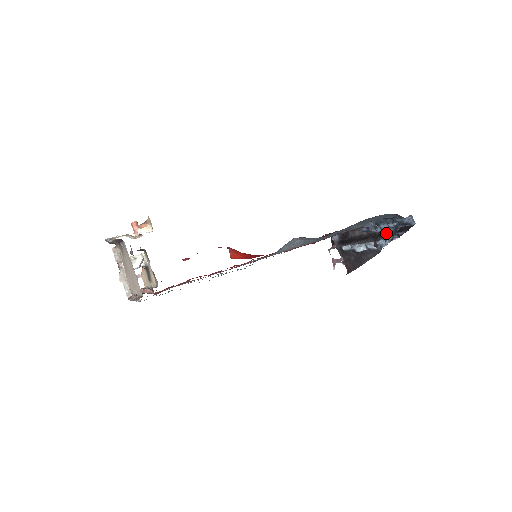
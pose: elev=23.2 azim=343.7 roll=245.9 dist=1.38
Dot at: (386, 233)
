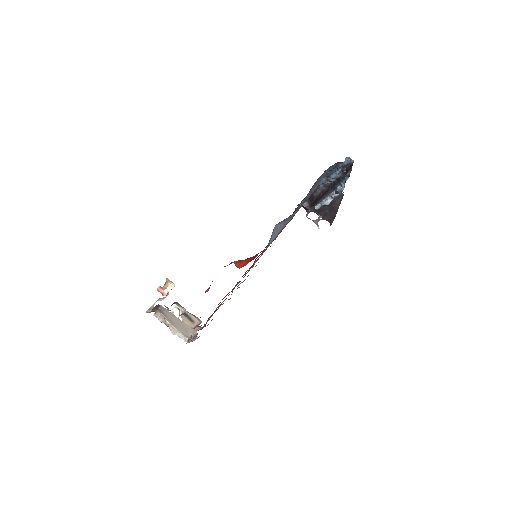
Dot at: occluded
